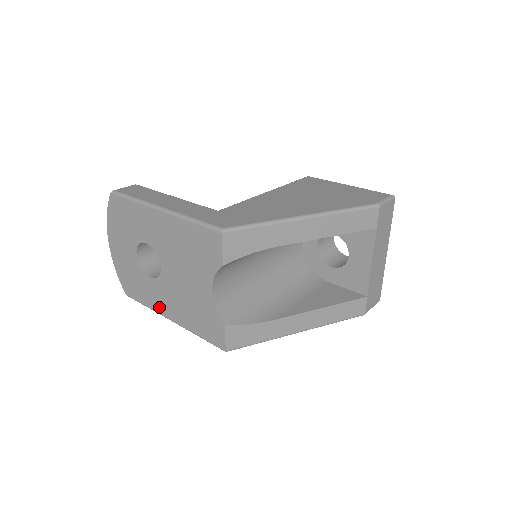
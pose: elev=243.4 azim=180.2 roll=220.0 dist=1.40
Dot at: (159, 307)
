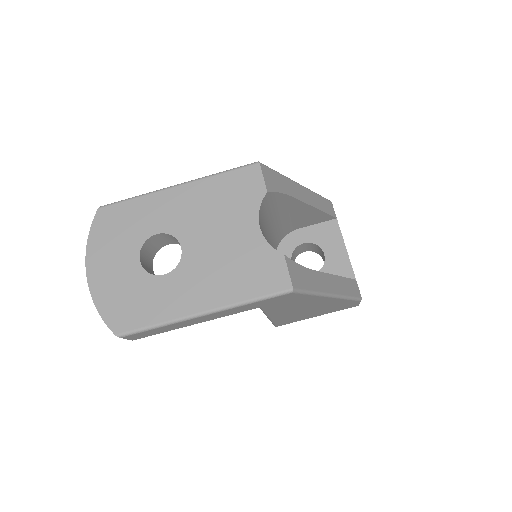
Dot at: (181, 307)
